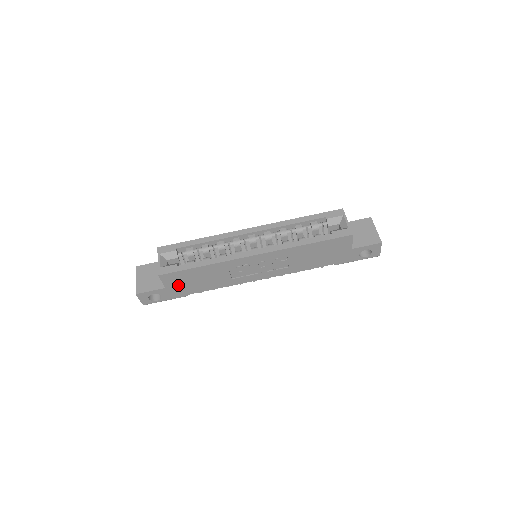
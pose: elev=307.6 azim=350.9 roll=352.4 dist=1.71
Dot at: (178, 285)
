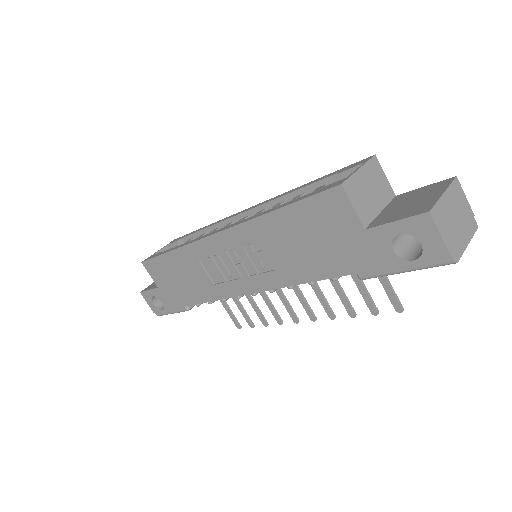
Dot at: (167, 285)
